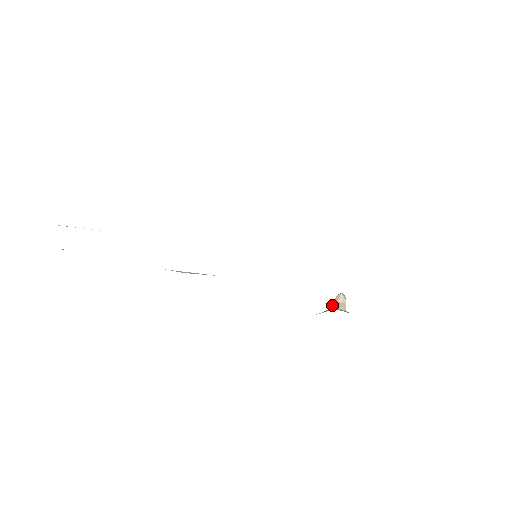
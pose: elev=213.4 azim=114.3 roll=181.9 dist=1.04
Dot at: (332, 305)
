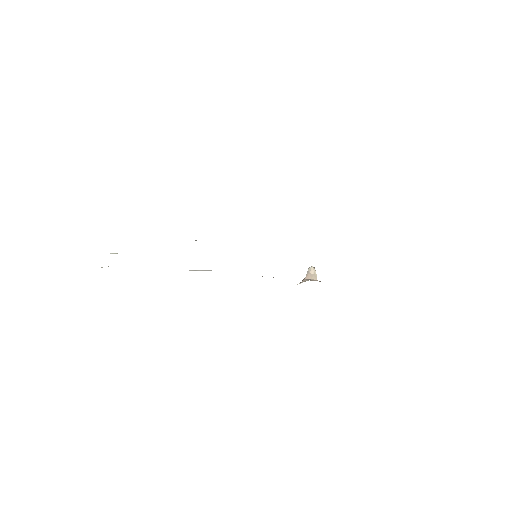
Dot at: (306, 276)
